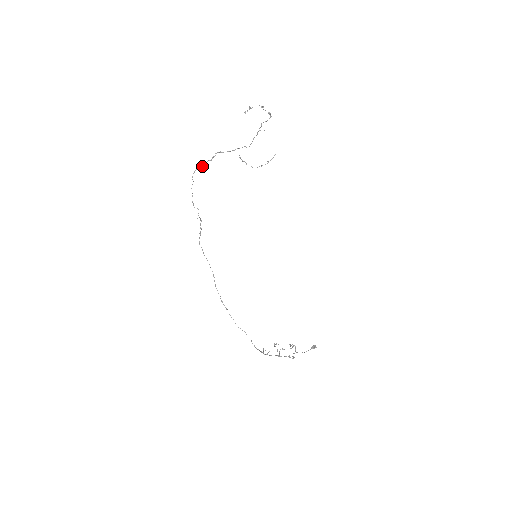
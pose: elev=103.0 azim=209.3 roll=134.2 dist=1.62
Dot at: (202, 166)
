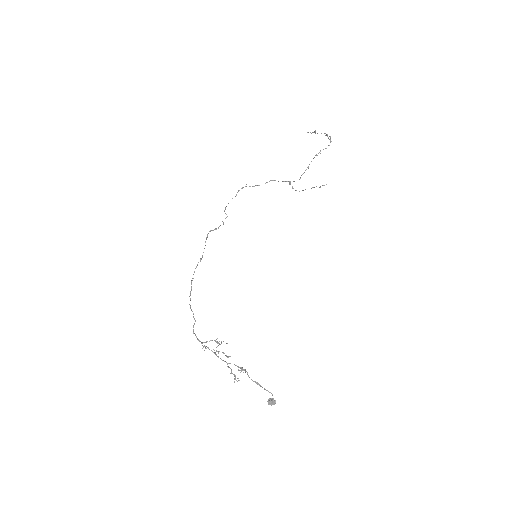
Dot at: (252, 186)
